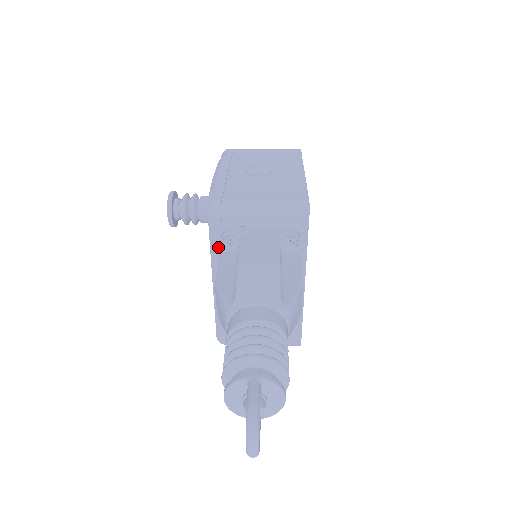
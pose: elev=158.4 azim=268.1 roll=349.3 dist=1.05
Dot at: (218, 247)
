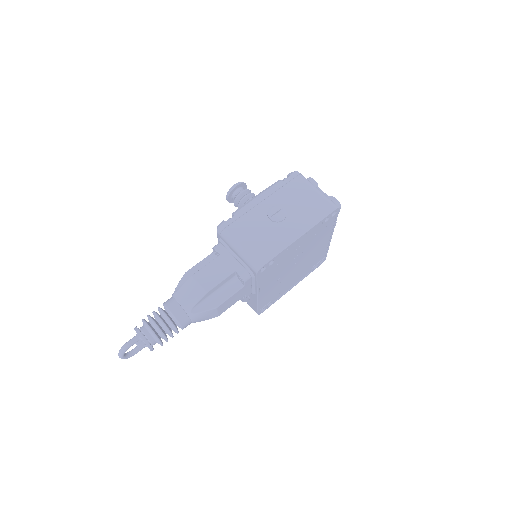
Dot at: occluded
